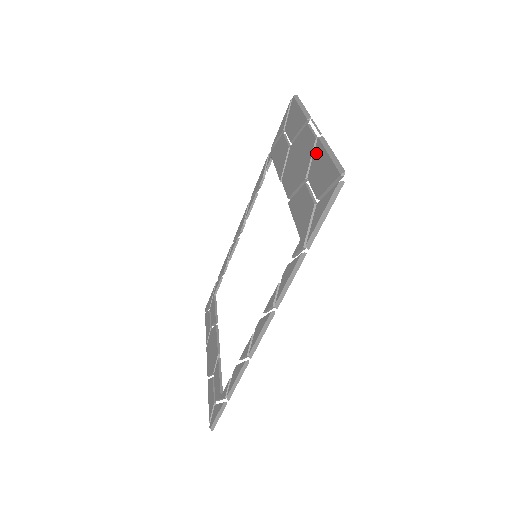
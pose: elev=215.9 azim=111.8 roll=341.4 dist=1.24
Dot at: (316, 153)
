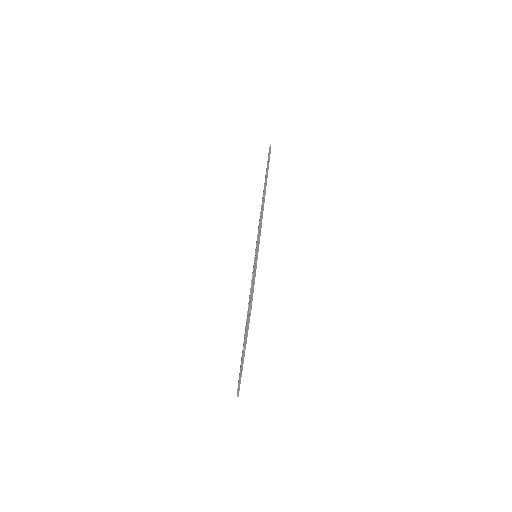
Dot at: occluded
